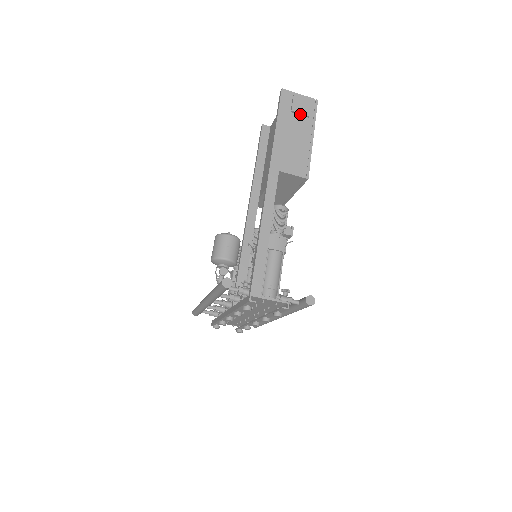
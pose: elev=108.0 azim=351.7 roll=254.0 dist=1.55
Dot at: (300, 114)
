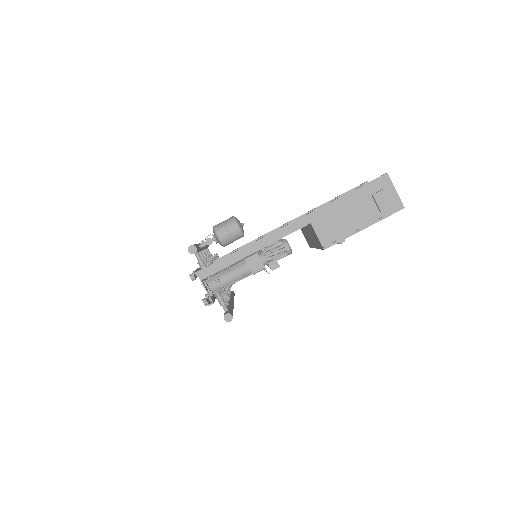
Dot at: (377, 203)
